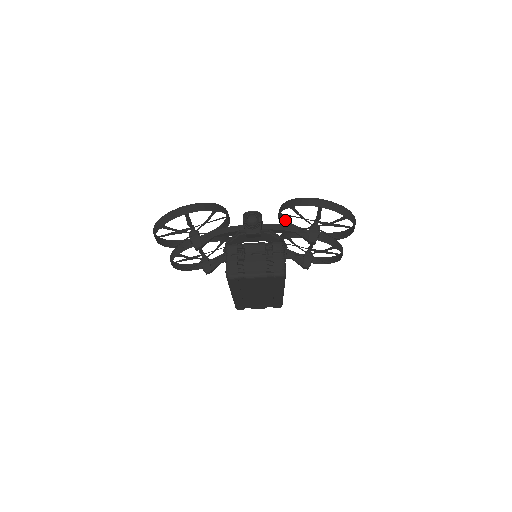
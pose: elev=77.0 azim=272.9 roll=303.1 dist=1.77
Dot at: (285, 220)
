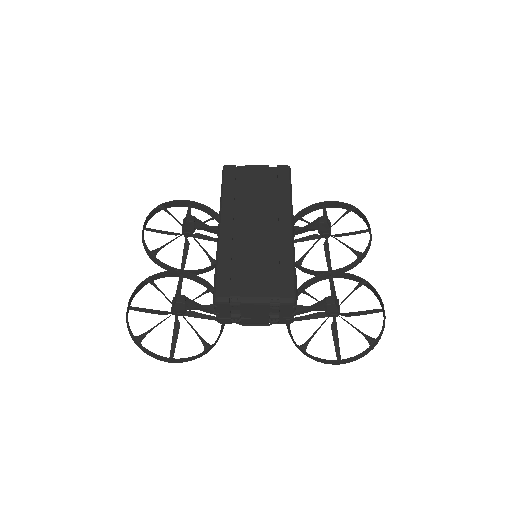
Dot at: occluded
